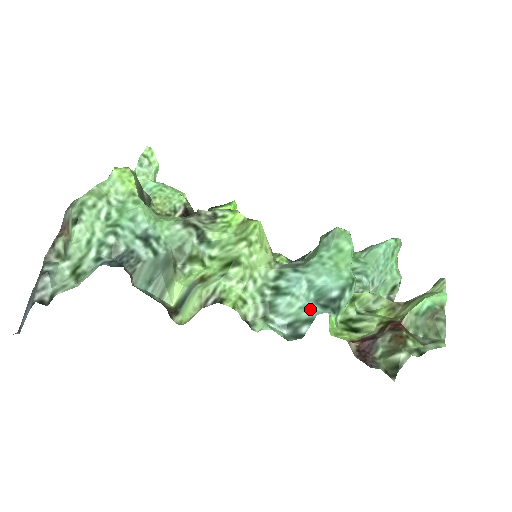
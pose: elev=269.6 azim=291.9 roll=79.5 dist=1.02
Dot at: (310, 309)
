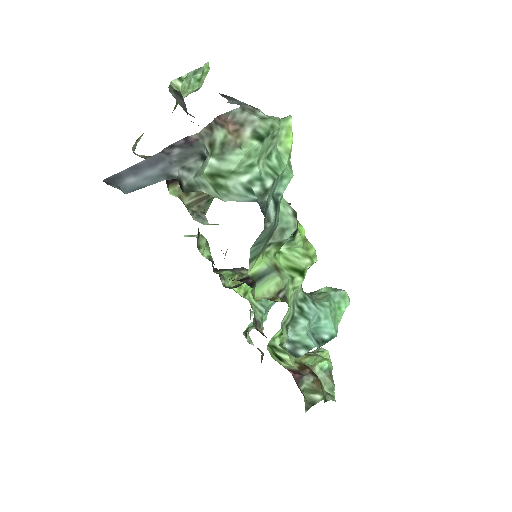
Dot at: (311, 339)
